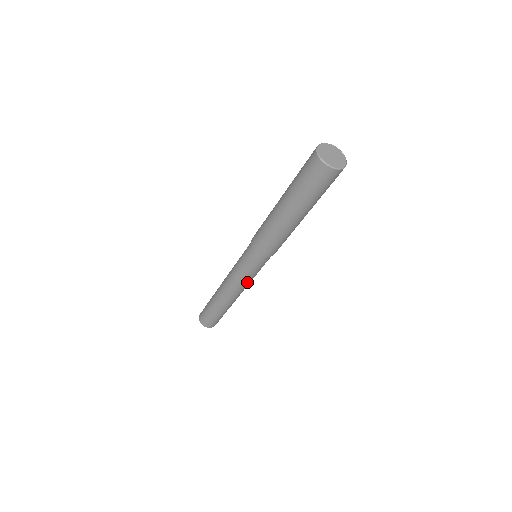
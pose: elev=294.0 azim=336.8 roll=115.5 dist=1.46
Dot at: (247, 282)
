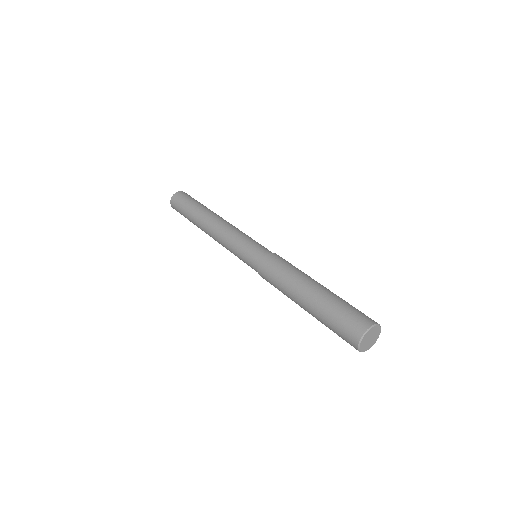
Dot at: occluded
